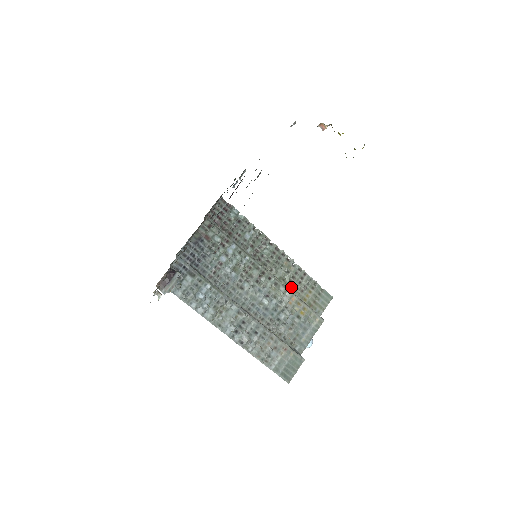
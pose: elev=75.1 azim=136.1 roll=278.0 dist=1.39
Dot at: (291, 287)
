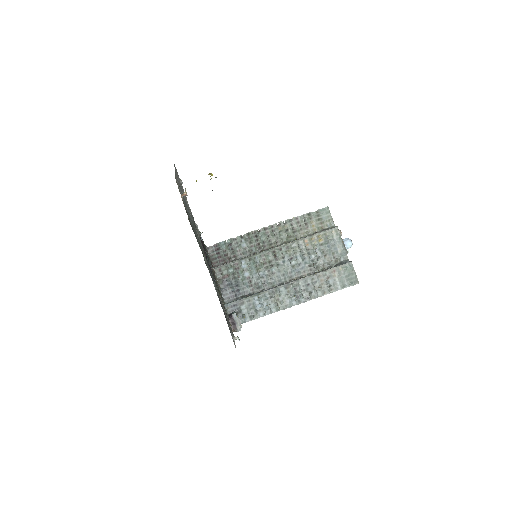
Dot at: (299, 235)
